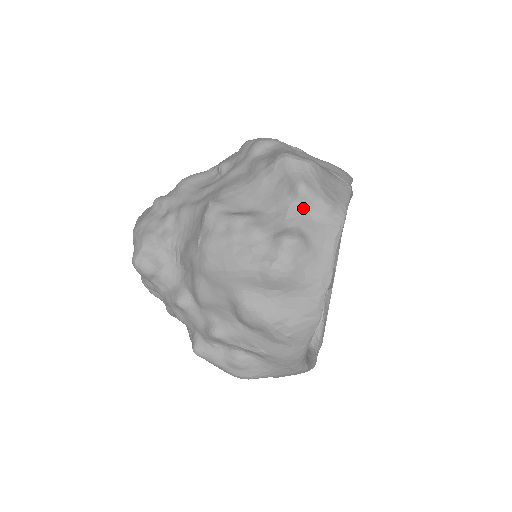
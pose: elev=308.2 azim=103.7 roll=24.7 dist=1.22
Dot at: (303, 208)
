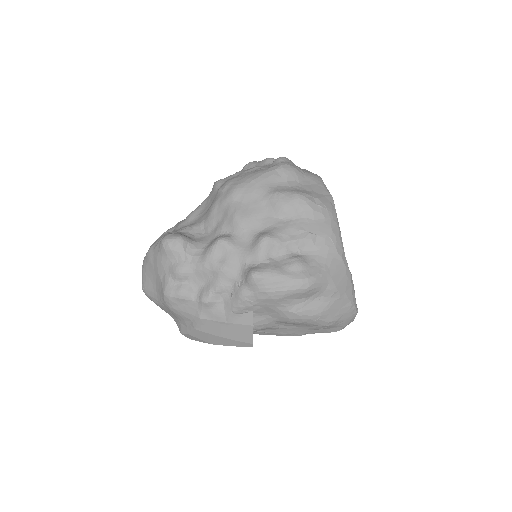
Dot at: occluded
